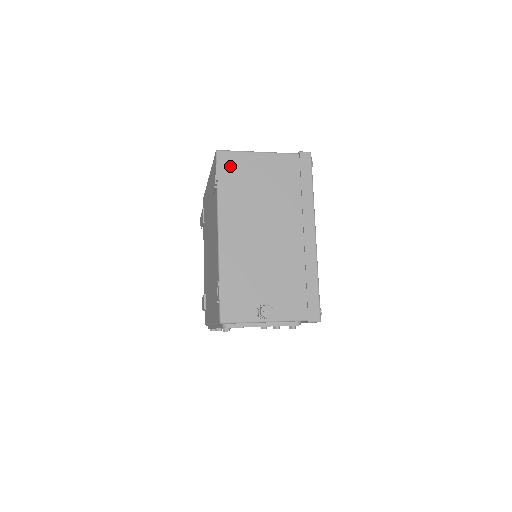
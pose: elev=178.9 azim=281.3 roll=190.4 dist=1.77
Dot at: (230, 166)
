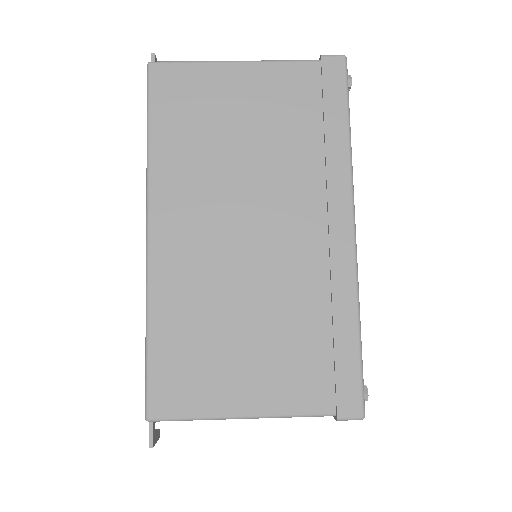
Dot at: occluded
